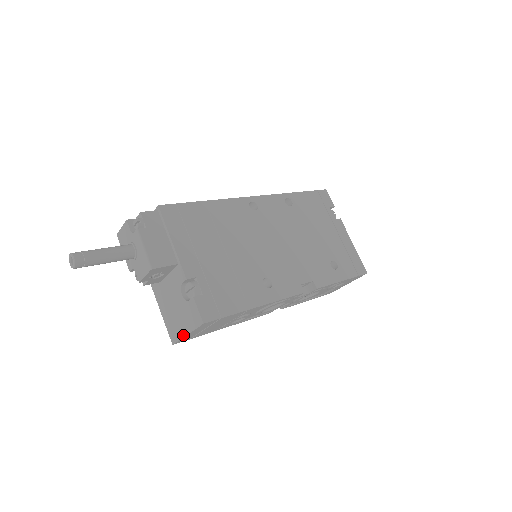
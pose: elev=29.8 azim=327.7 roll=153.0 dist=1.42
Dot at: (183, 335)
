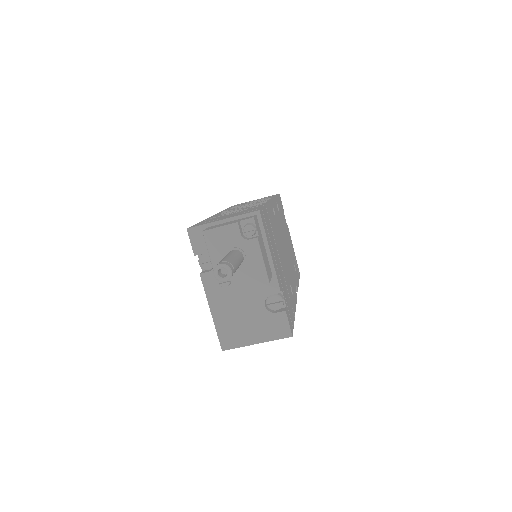
Dot at: (249, 343)
